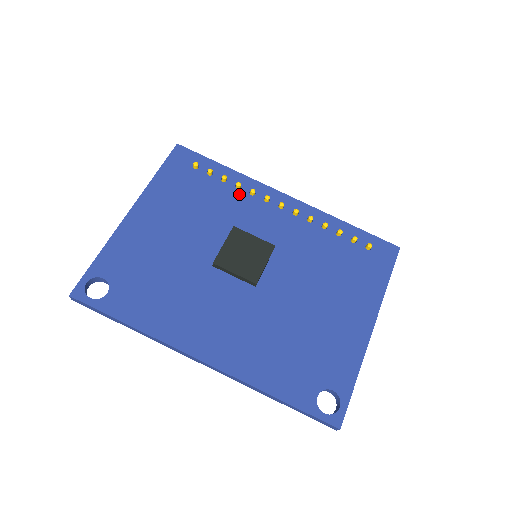
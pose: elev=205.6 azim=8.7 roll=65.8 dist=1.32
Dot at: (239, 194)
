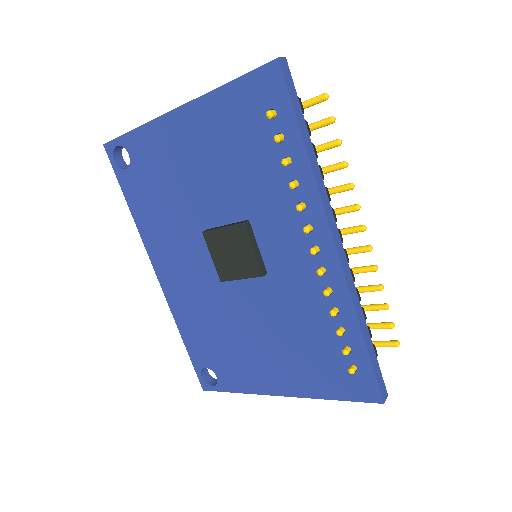
Dot at: (287, 193)
